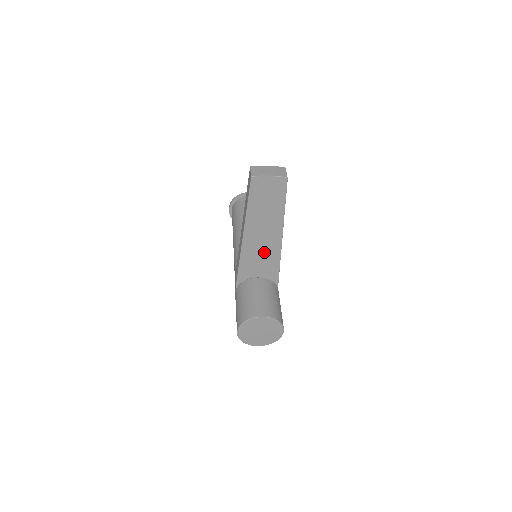
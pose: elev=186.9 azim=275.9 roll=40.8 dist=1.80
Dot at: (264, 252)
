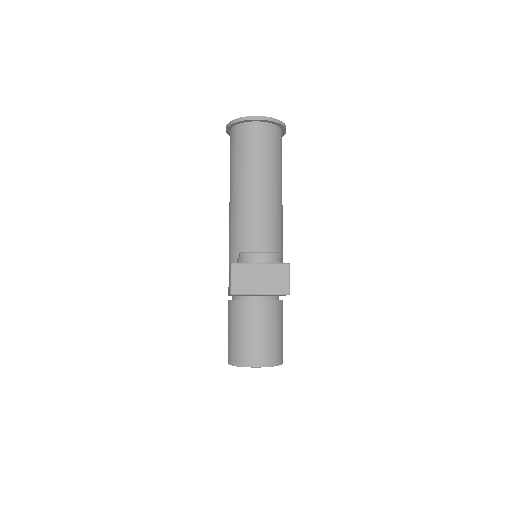
Dot at: occluded
